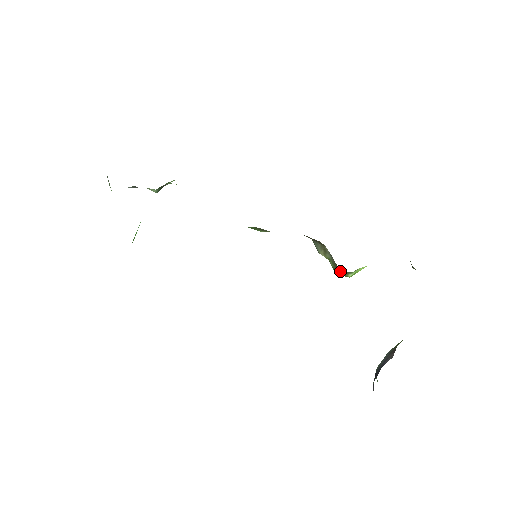
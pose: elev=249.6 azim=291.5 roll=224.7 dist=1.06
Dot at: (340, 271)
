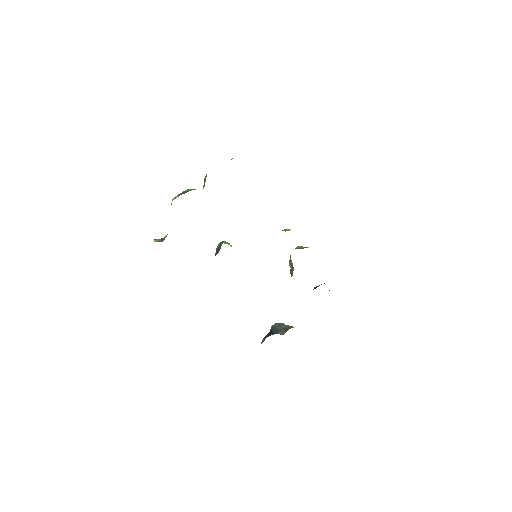
Dot at: occluded
